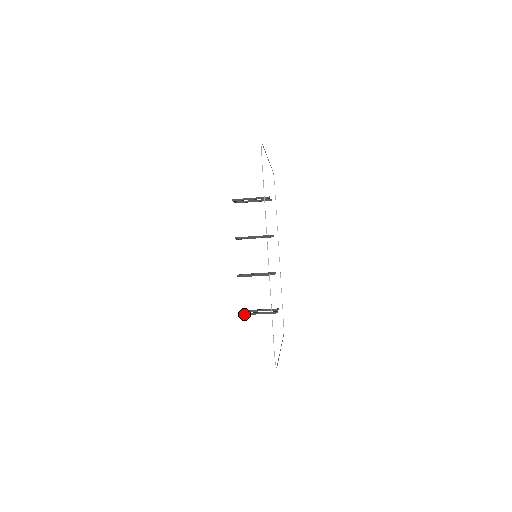
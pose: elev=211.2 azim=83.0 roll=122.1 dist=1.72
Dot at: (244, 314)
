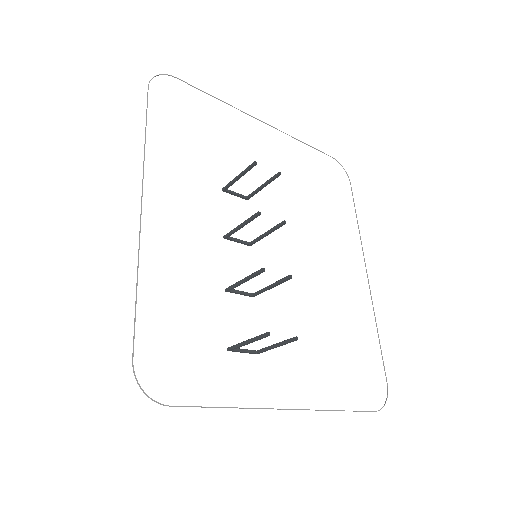
Dot at: (232, 347)
